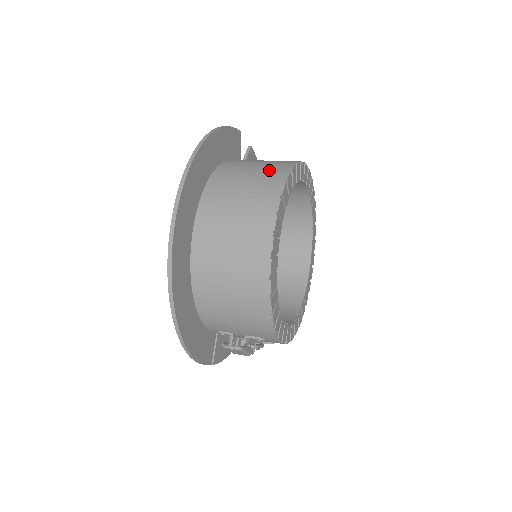
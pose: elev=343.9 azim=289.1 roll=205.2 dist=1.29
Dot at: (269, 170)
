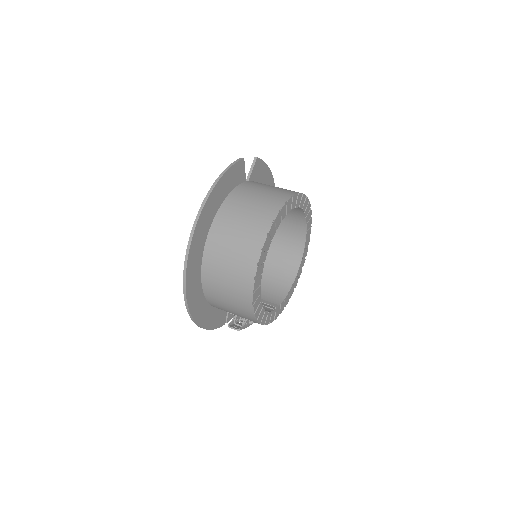
Dot at: (257, 218)
